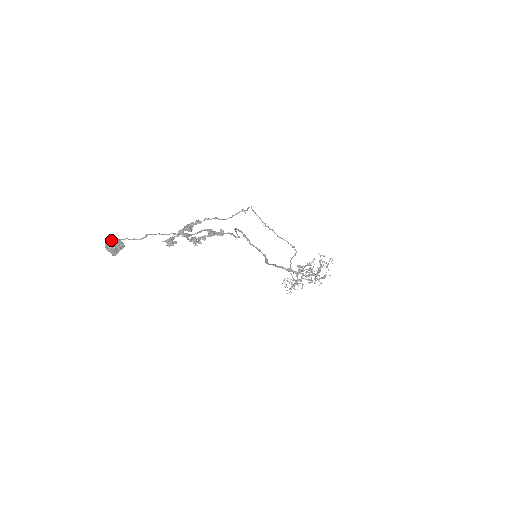
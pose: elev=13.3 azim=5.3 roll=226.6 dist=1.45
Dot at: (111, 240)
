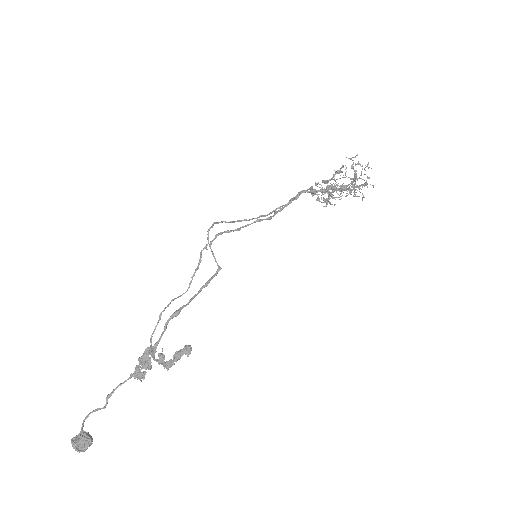
Dot at: (74, 448)
